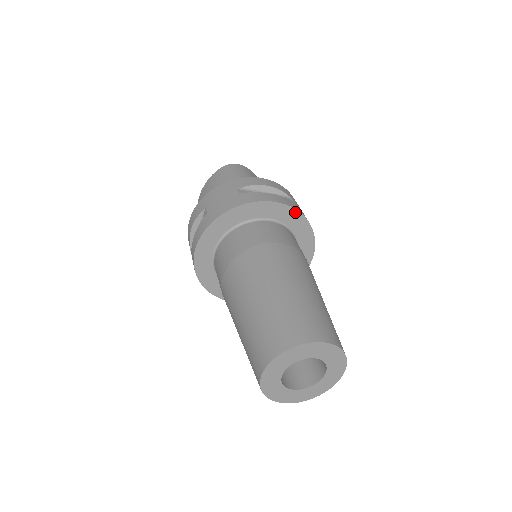
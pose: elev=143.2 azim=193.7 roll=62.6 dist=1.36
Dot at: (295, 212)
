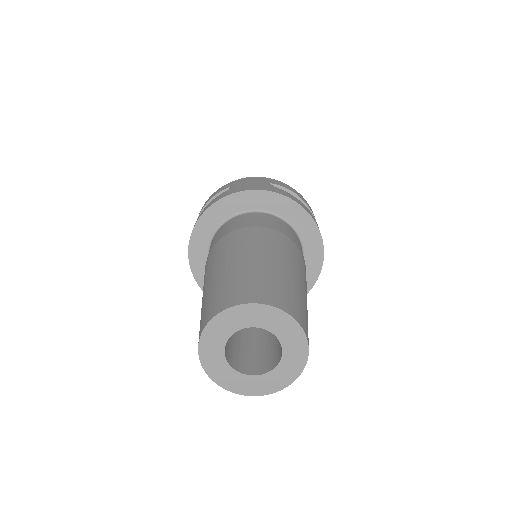
Dot at: (315, 227)
